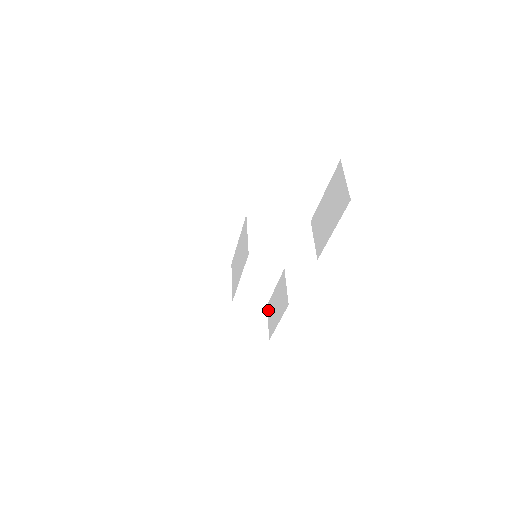
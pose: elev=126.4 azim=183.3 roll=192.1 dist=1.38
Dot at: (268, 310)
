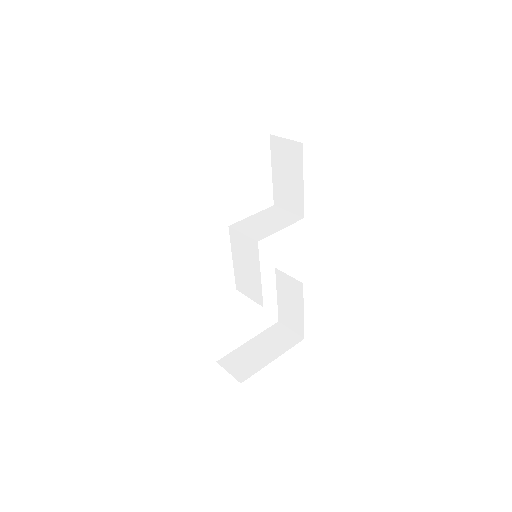
Dot at: (283, 321)
